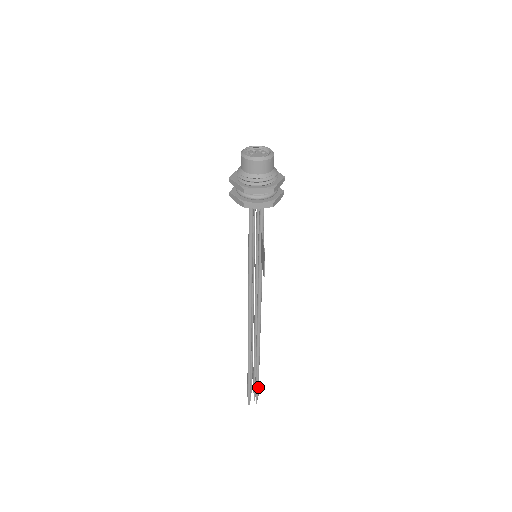
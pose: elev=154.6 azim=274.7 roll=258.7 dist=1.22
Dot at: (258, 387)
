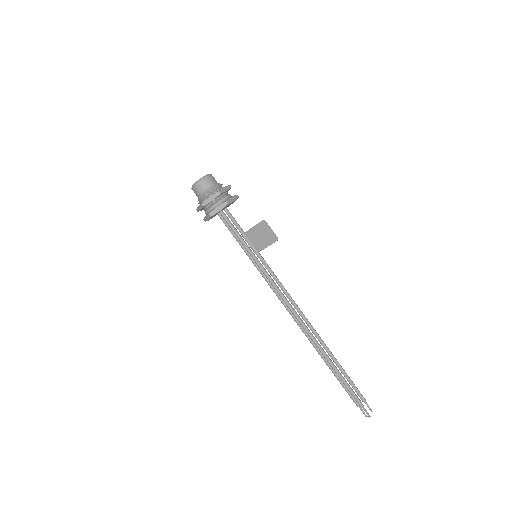
Dot at: (356, 388)
